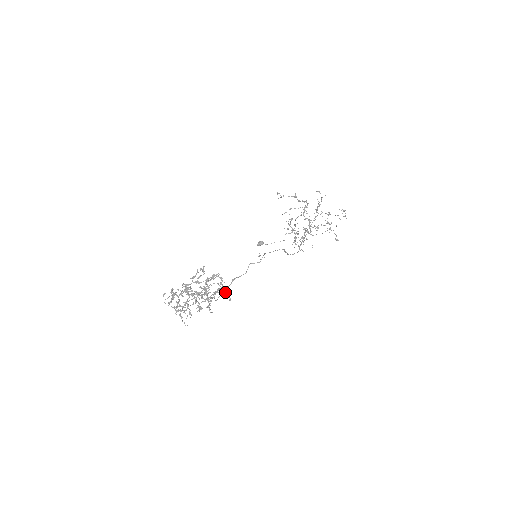
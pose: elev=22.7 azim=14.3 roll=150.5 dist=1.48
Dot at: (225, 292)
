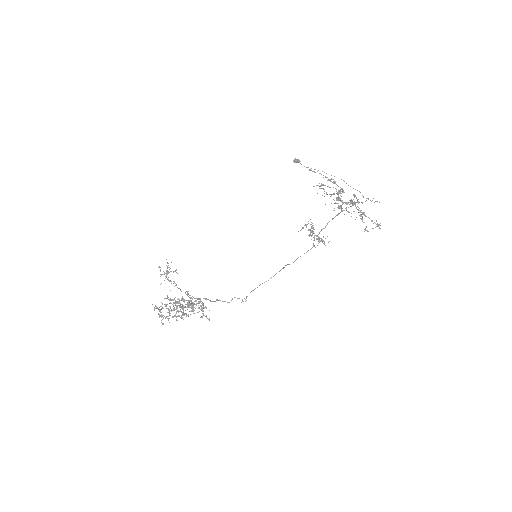
Dot at: occluded
